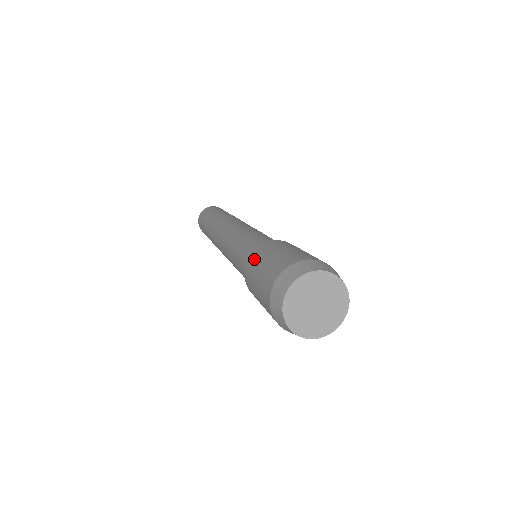
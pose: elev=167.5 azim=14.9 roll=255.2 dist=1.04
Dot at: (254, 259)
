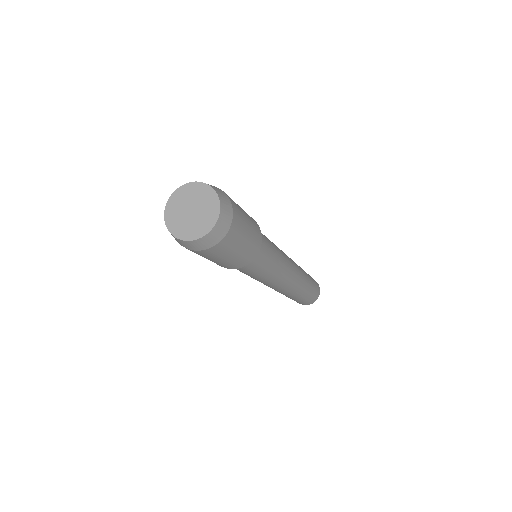
Dot at: occluded
